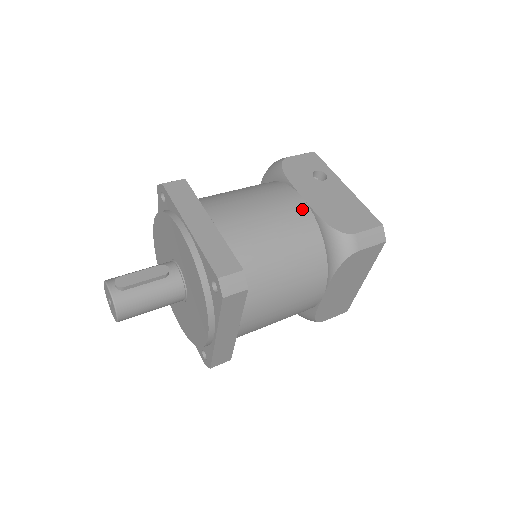
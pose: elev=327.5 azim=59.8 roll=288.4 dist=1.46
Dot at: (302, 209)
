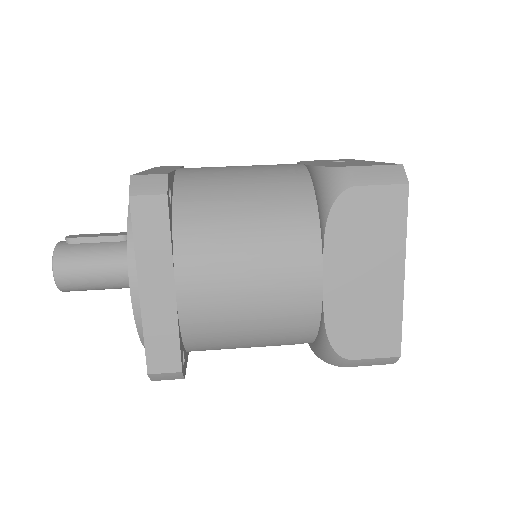
Dot at: (294, 167)
